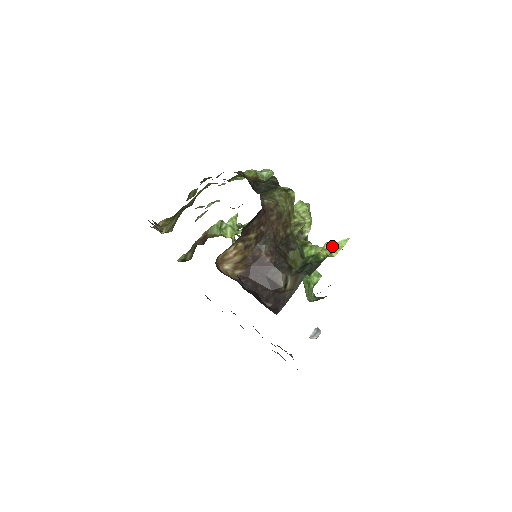
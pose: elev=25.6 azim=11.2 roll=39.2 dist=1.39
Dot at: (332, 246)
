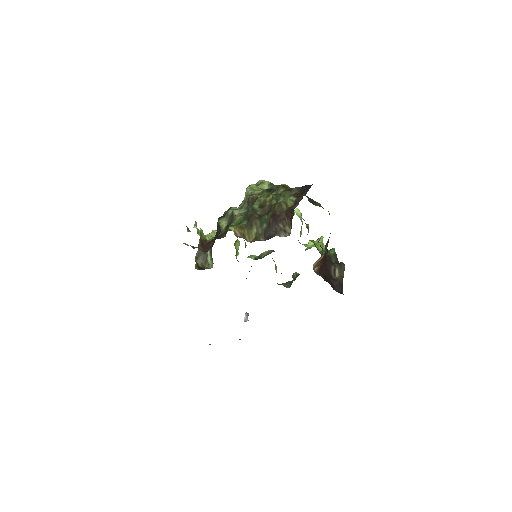
Dot at: occluded
